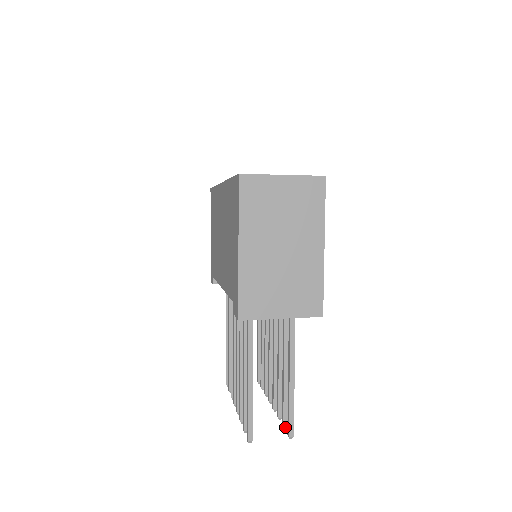
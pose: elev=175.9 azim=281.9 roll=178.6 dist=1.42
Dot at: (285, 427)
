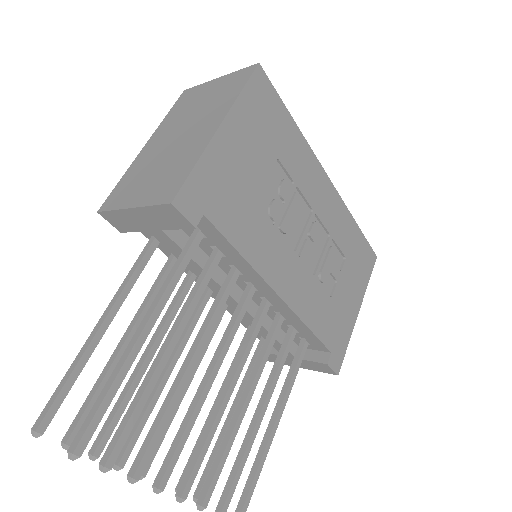
Dot at: (101, 465)
